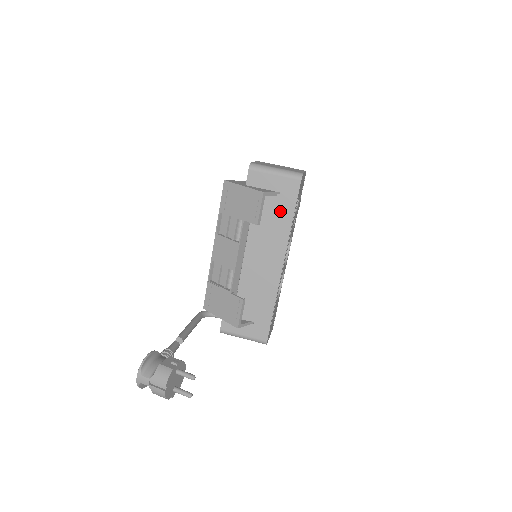
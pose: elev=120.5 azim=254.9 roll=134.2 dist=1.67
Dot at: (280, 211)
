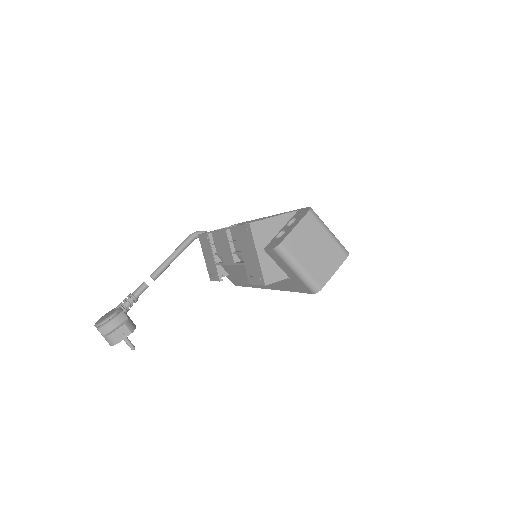
Dot at: (283, 281)
